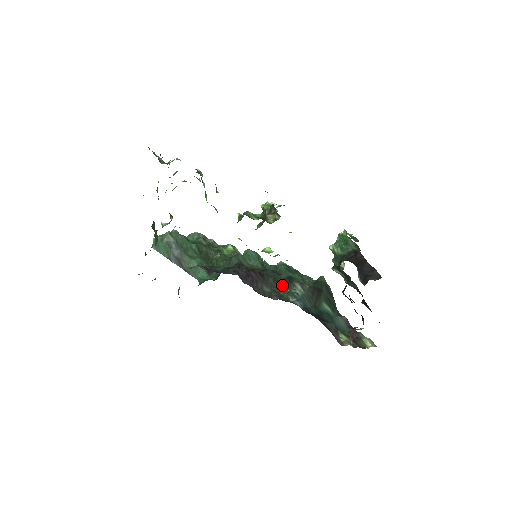
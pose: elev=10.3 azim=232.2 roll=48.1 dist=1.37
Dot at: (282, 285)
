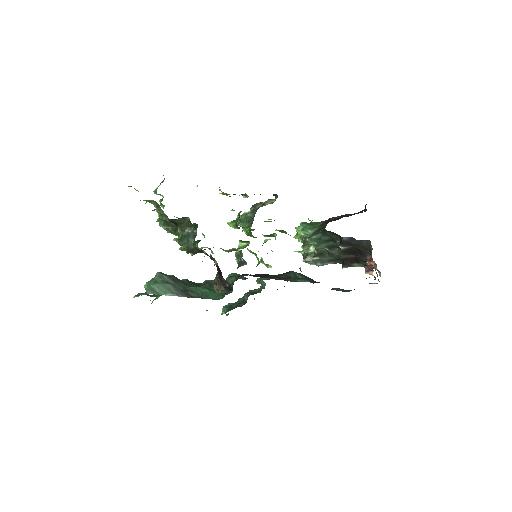
Dot at: (284, 278)
